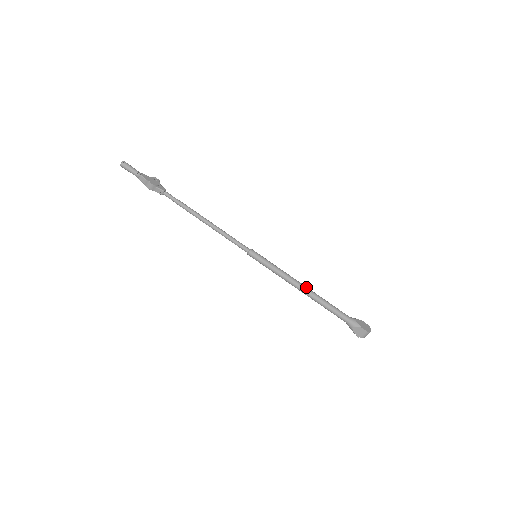
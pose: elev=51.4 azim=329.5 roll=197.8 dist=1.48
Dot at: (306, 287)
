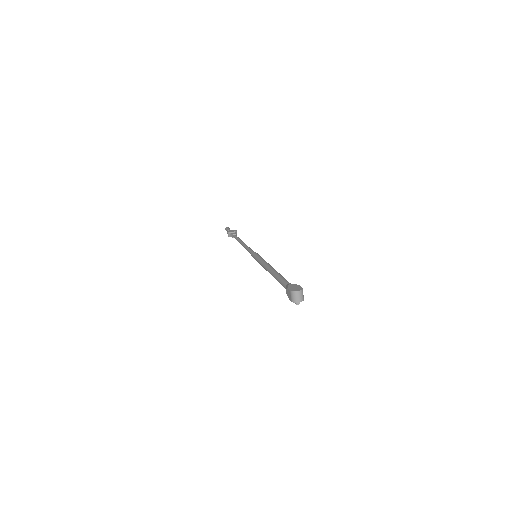
Dot at: (271, 267)
